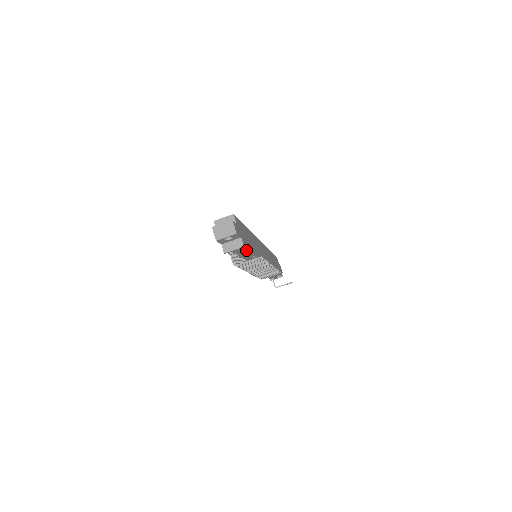
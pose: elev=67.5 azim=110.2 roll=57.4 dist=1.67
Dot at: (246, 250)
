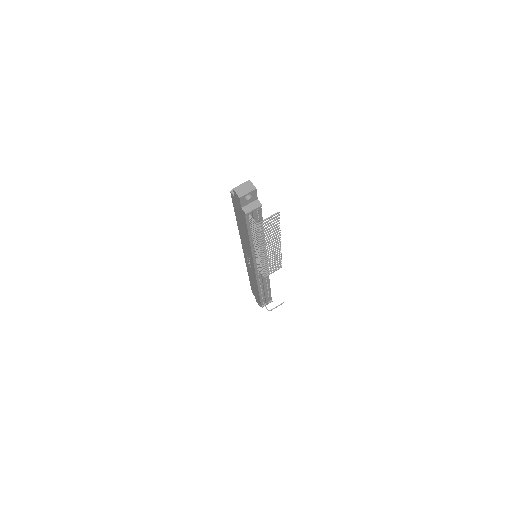
Dot at: (259, 220)
